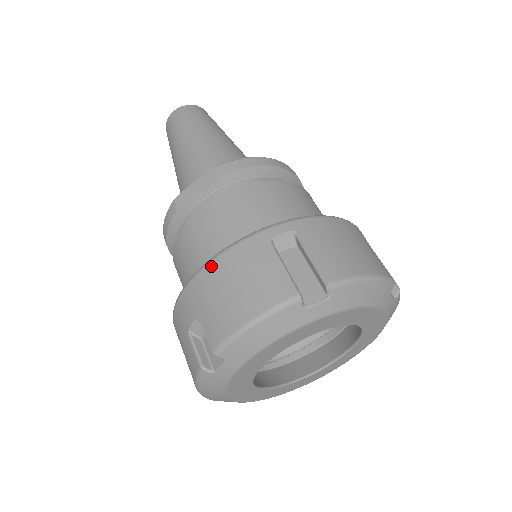
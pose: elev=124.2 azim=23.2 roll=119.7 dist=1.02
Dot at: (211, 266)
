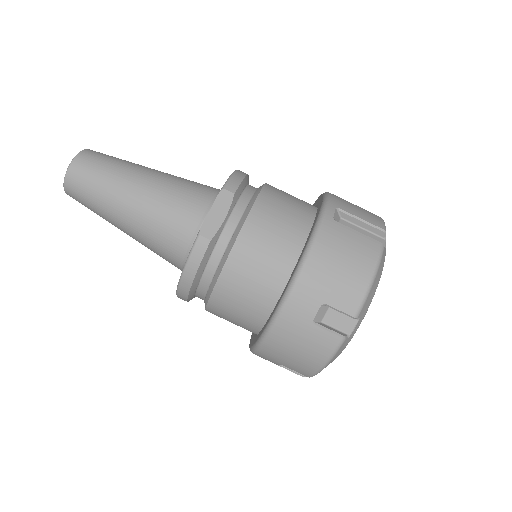
Dot at: (311, 260)
